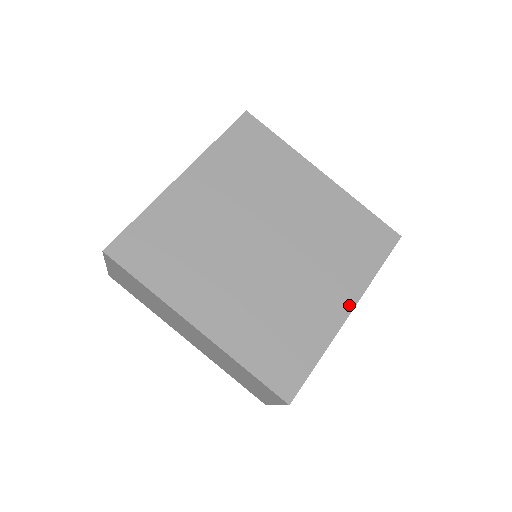
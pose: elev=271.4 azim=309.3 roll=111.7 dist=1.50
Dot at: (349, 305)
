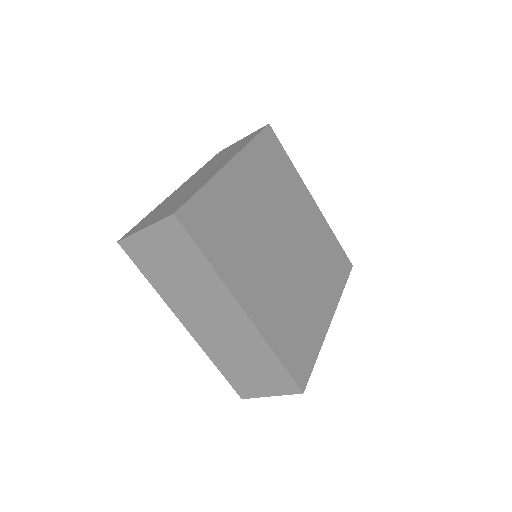
Dot at: (331, 313)
